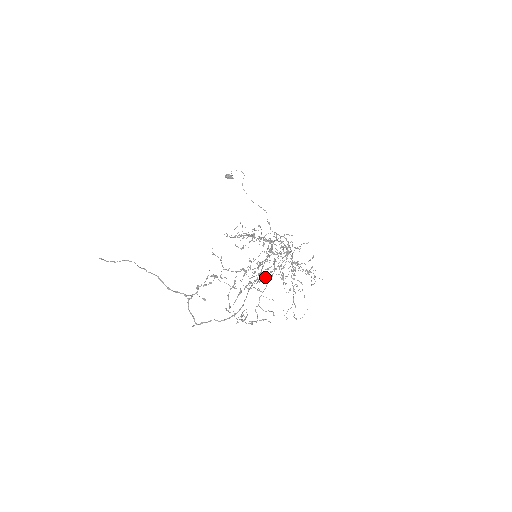
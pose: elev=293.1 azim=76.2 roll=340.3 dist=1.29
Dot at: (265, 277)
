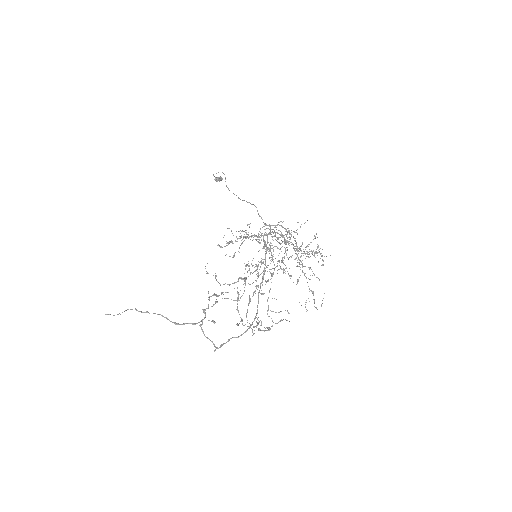
Dot at: occluded
